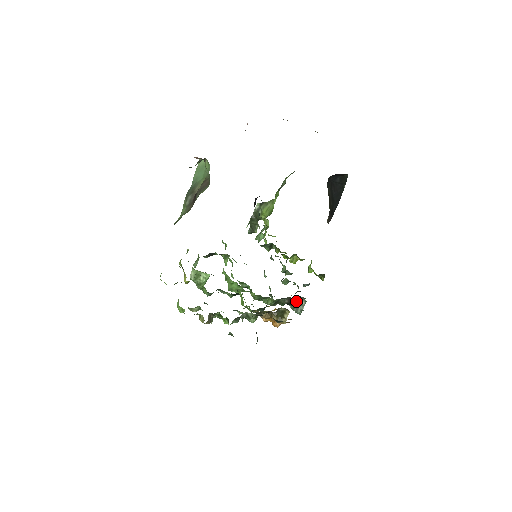
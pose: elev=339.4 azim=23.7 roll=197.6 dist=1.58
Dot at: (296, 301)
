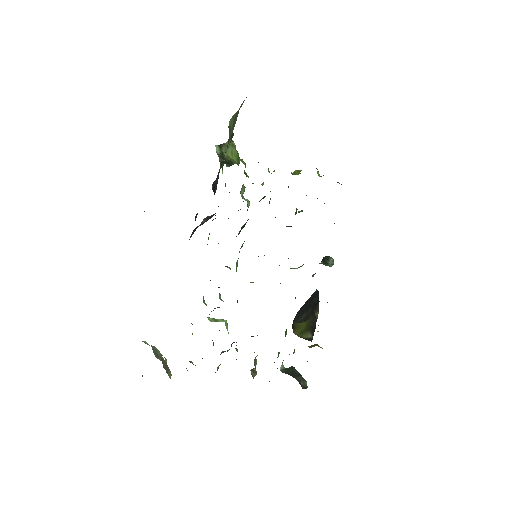
Dot at: occluded
